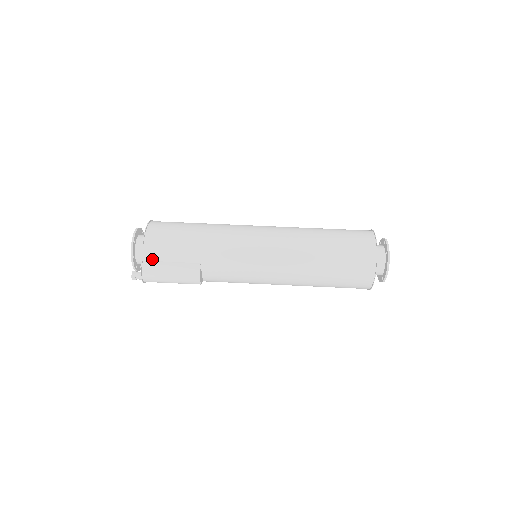
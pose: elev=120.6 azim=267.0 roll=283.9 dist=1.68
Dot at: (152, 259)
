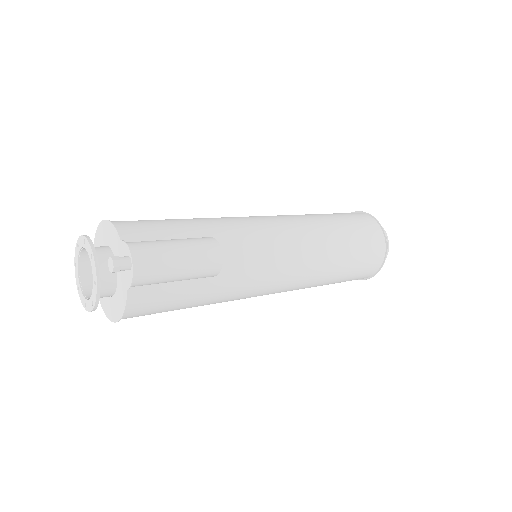
Dot at: (135, 240)
